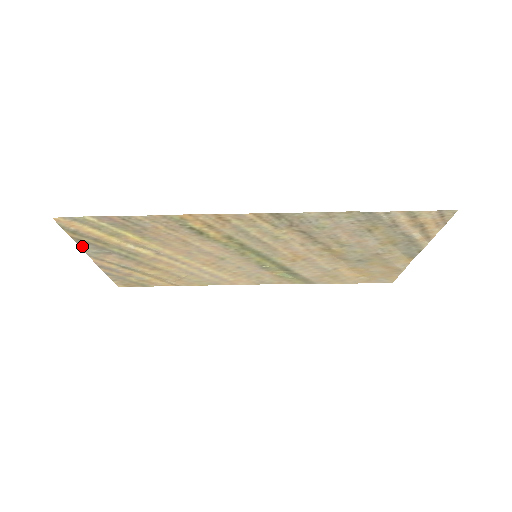
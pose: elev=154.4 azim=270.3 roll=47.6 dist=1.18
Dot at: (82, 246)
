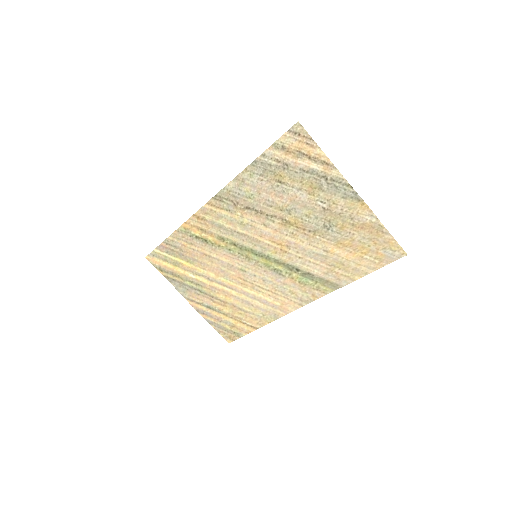
Dot at: (174, 286)
